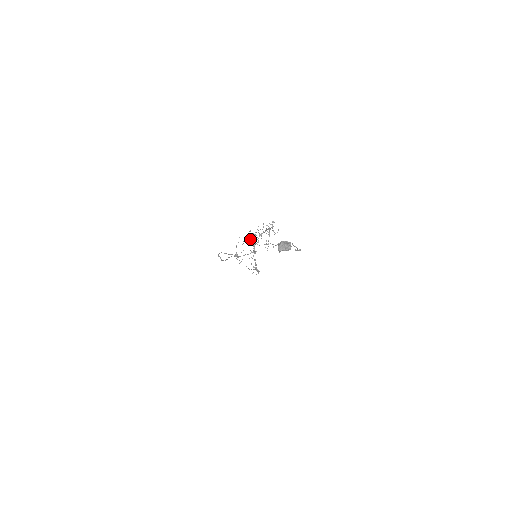
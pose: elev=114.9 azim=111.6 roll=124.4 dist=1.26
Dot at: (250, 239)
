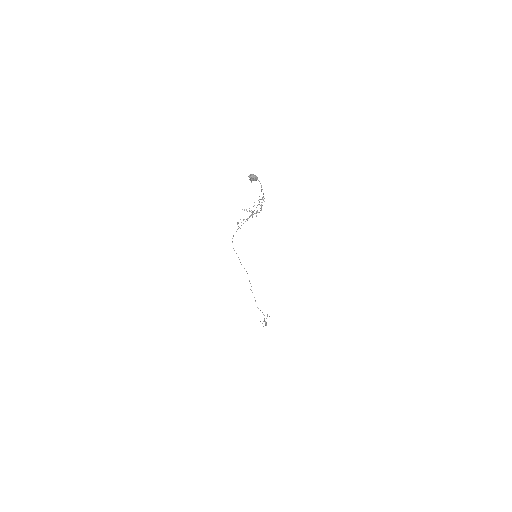
Dot at: (249, 211)
